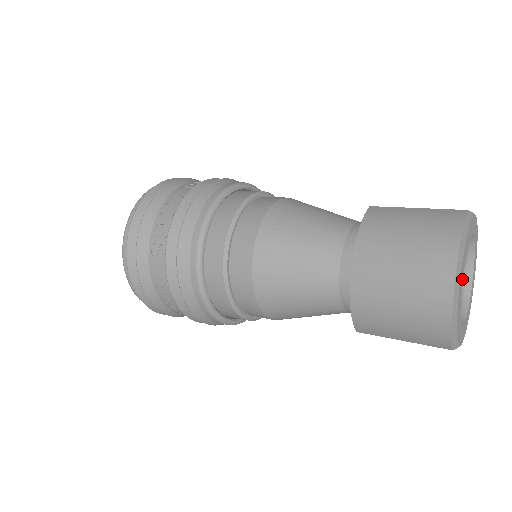
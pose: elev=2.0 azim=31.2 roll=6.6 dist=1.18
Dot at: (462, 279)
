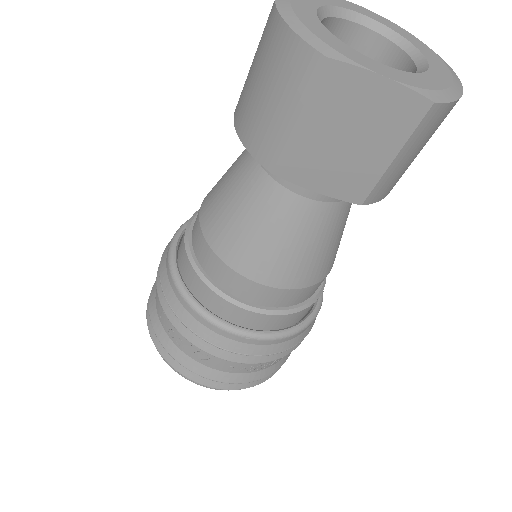
Dot at: (311, 10)
